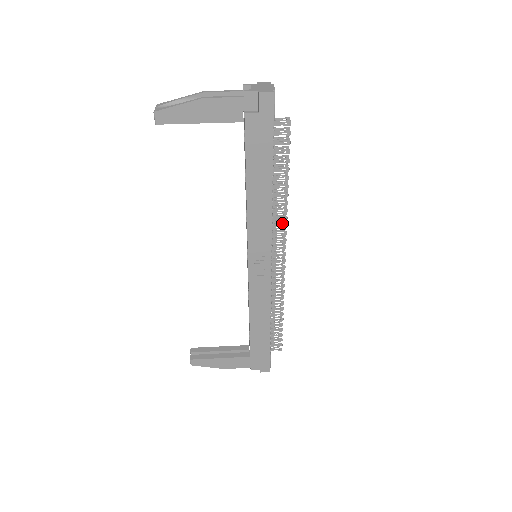
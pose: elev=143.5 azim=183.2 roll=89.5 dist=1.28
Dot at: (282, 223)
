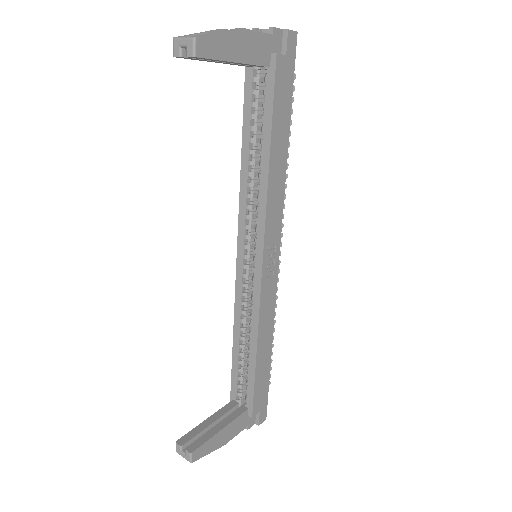
Dot at: occluded
